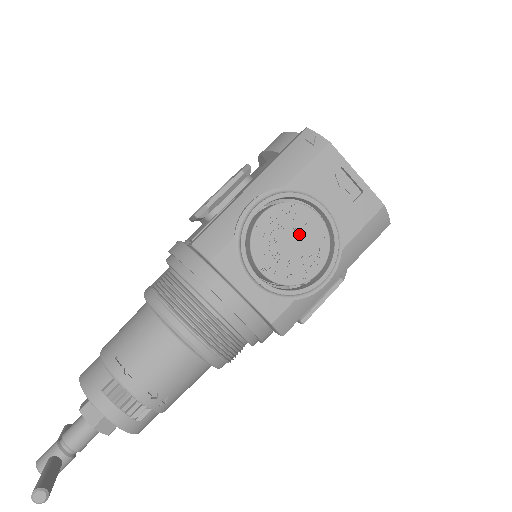
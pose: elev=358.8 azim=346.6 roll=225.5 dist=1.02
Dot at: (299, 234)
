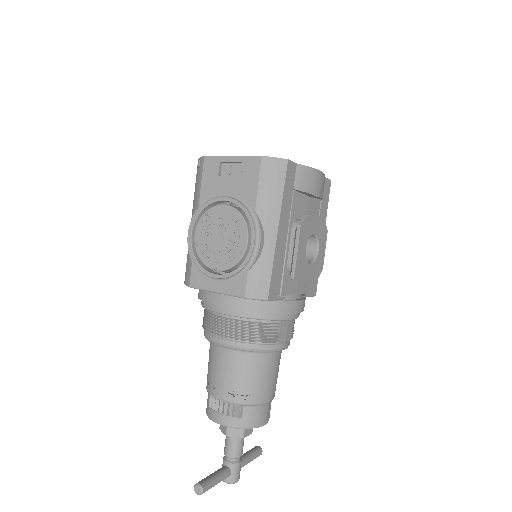
Dot at: (220, 227)
